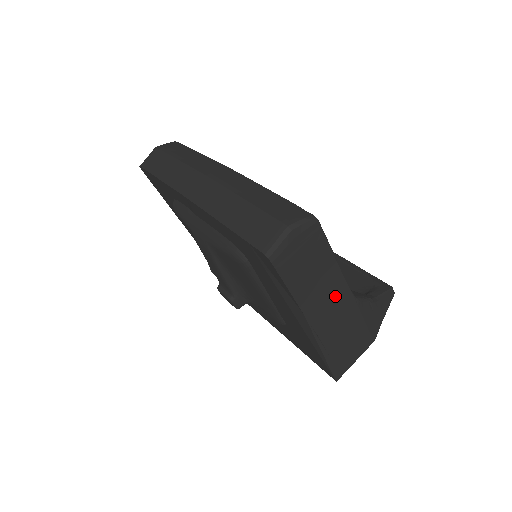
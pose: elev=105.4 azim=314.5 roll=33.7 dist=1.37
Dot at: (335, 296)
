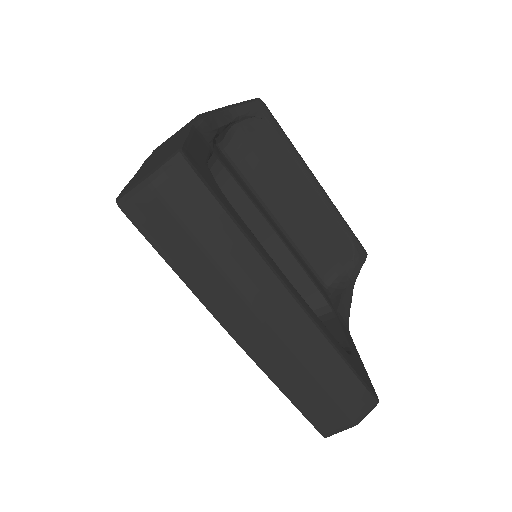
Dot at: occluded
